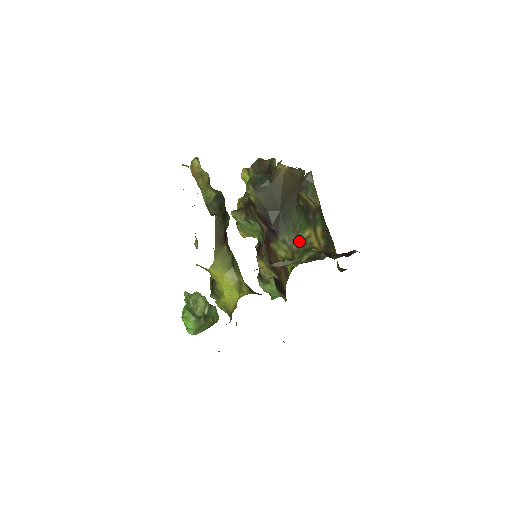
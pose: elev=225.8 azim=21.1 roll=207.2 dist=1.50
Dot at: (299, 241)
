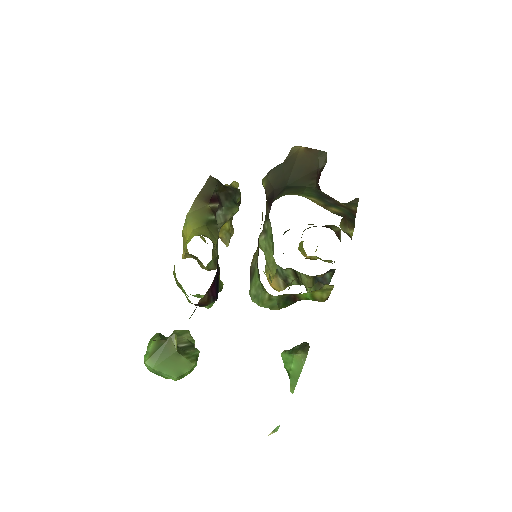
Dot at: (292, 194)
